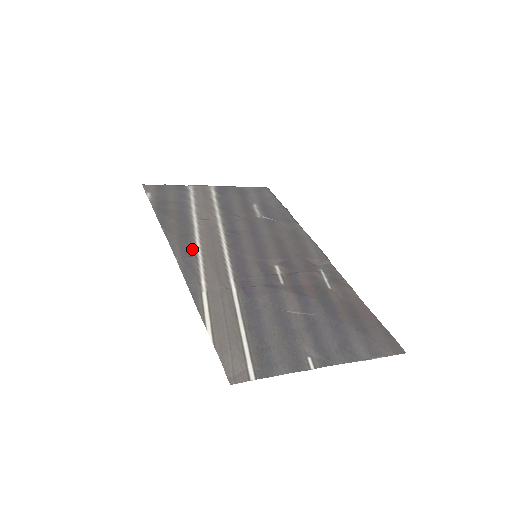
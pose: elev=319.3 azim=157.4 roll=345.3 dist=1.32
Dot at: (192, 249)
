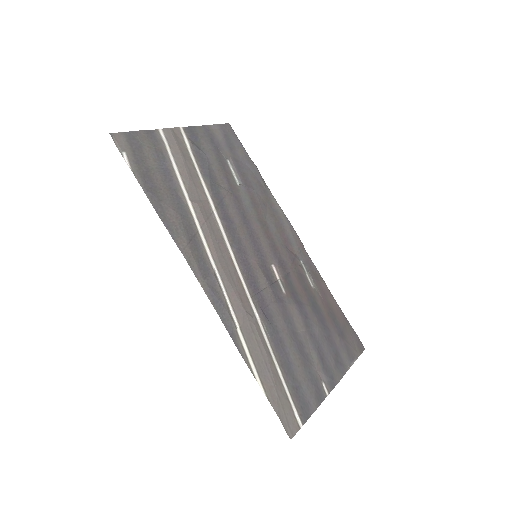
Dot at: (206, 261)
